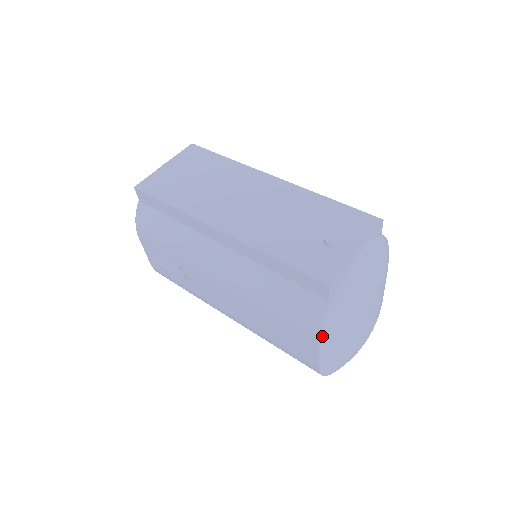
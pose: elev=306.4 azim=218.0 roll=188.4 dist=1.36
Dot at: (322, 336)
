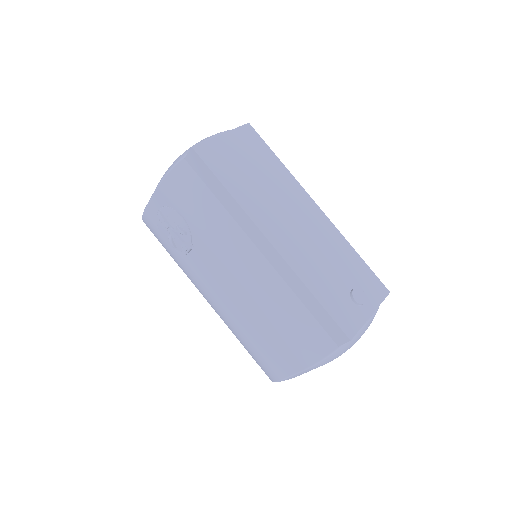
Dot at: (313, 367)
